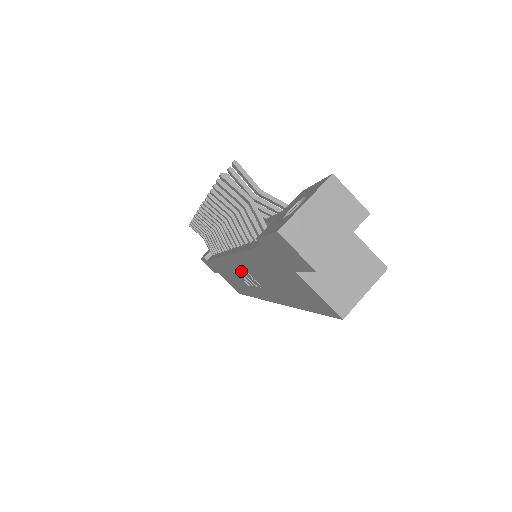
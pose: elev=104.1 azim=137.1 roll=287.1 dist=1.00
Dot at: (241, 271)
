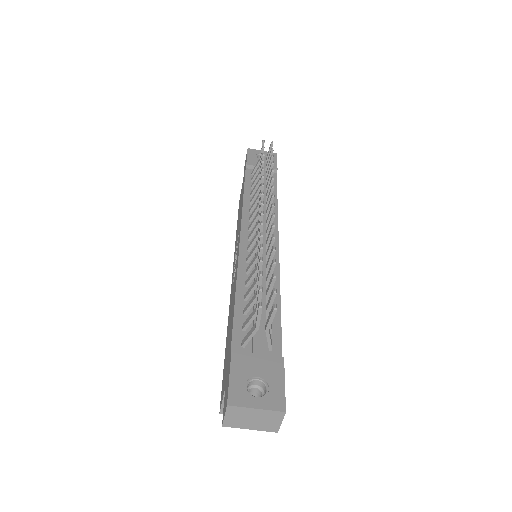
Dot at: occluded
